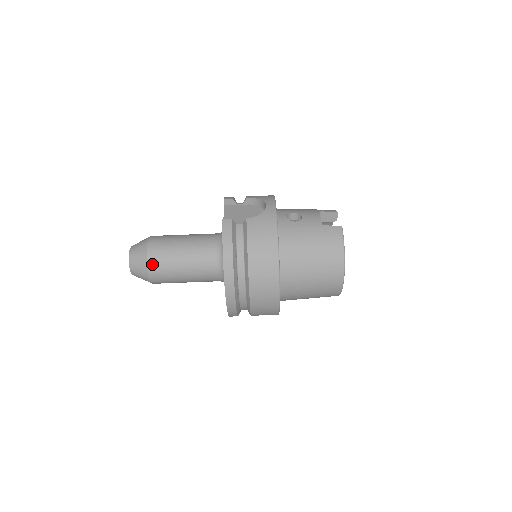
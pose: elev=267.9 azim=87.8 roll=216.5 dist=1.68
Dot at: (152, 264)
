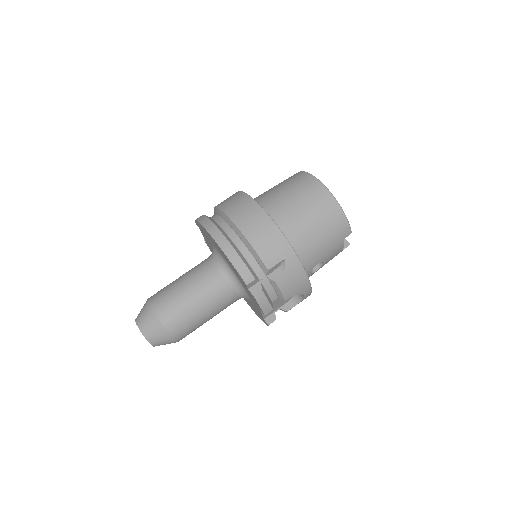
Dot at: (154, 300)
